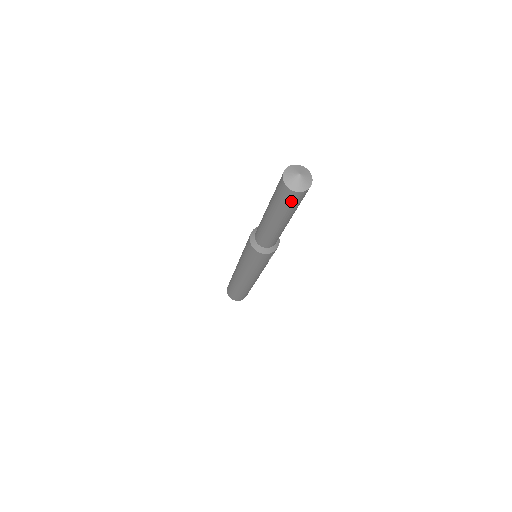
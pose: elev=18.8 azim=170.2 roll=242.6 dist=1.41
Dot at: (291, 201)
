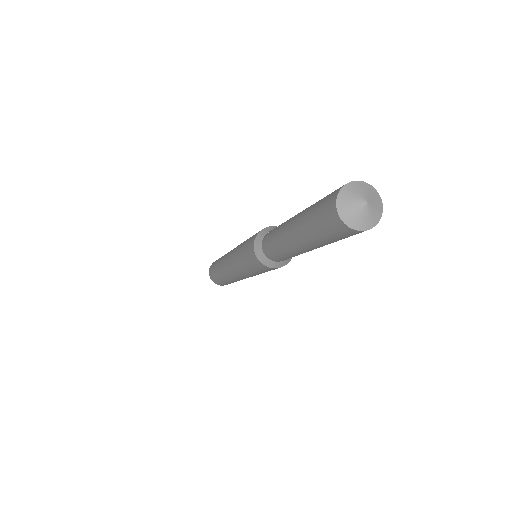
Dot at: occluded
